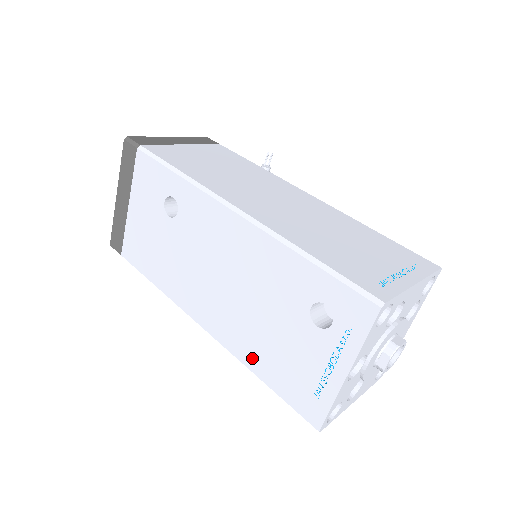
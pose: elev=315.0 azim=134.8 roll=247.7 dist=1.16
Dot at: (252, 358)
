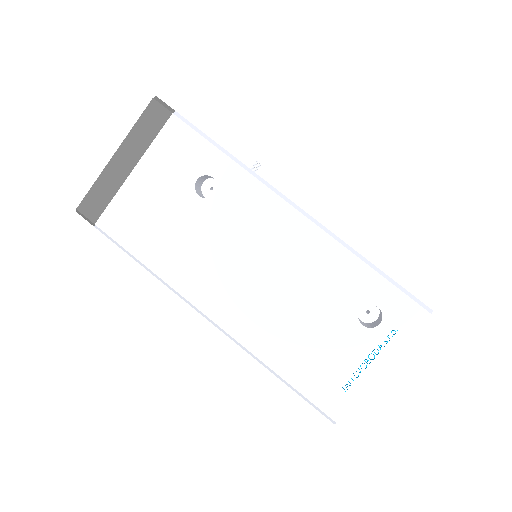
Dot at: (274, 353)
